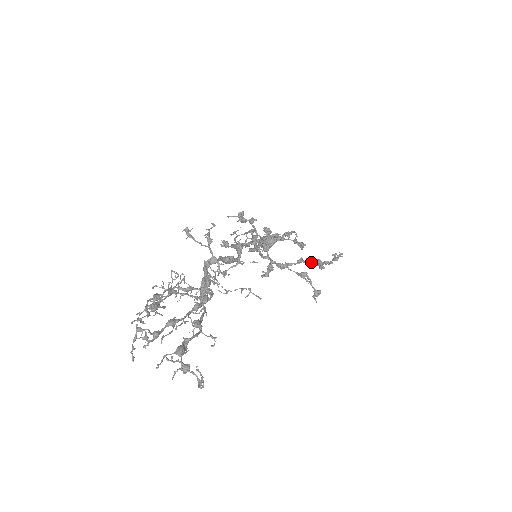
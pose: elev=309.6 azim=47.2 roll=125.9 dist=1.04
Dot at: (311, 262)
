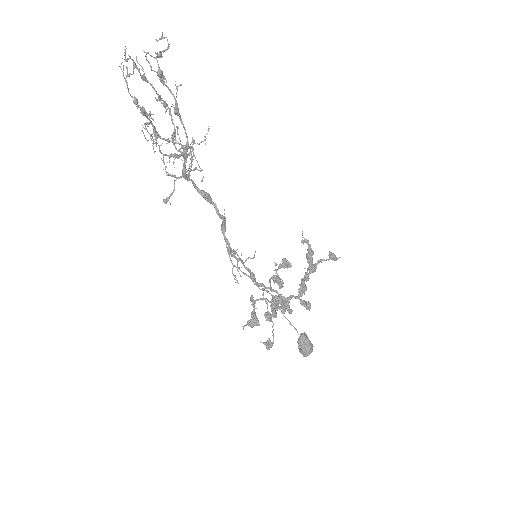
Dot at: occluded
